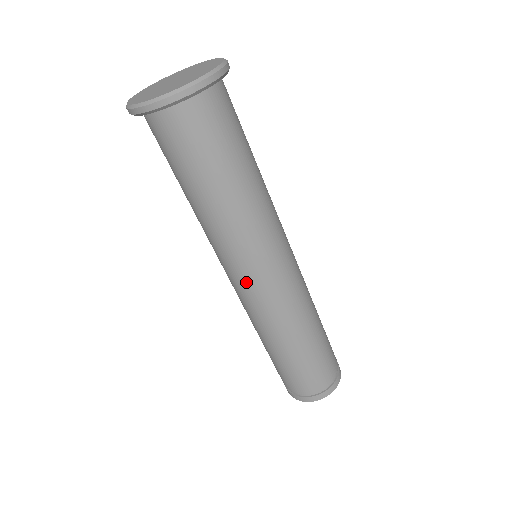
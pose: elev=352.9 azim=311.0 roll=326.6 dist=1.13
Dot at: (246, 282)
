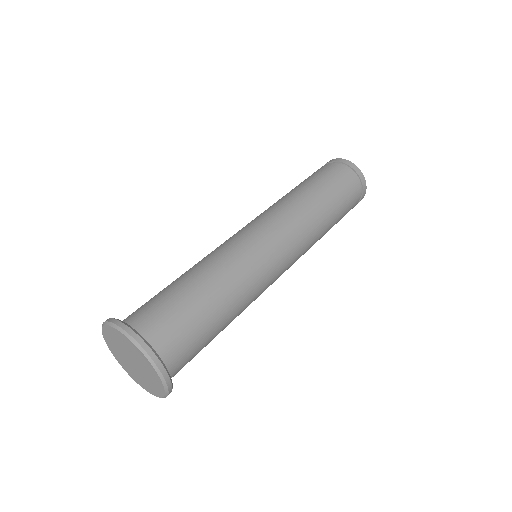
Dot at: occluded
